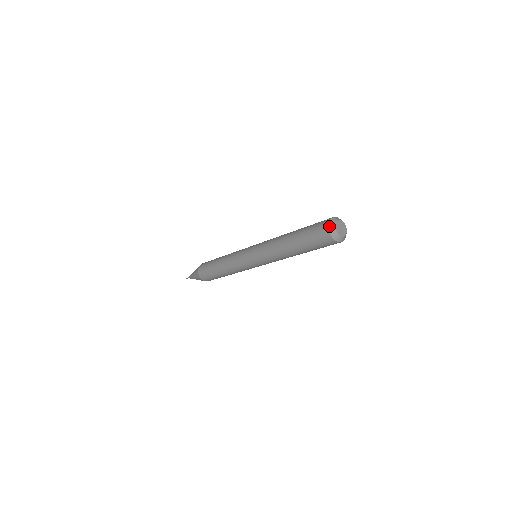
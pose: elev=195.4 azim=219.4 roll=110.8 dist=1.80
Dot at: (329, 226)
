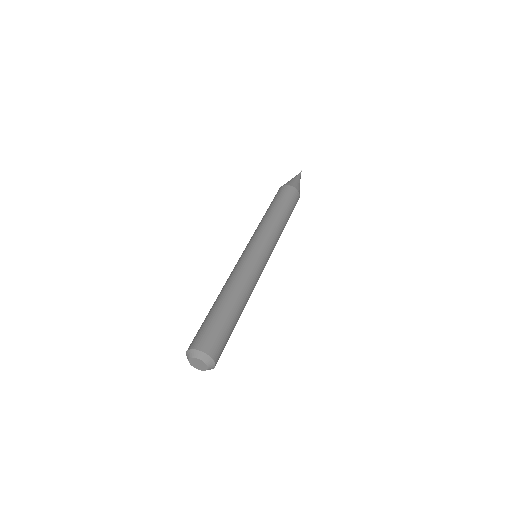
Dot at: occluded
